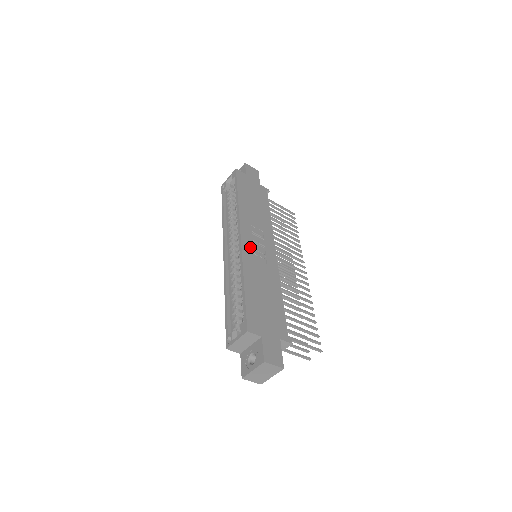
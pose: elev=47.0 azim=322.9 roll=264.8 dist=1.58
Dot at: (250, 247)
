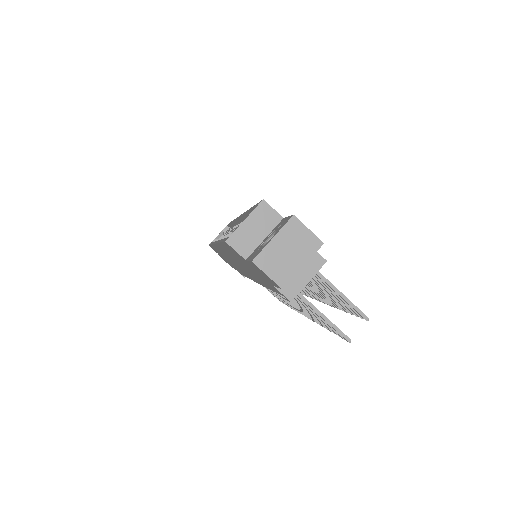
Dot at: occluded
